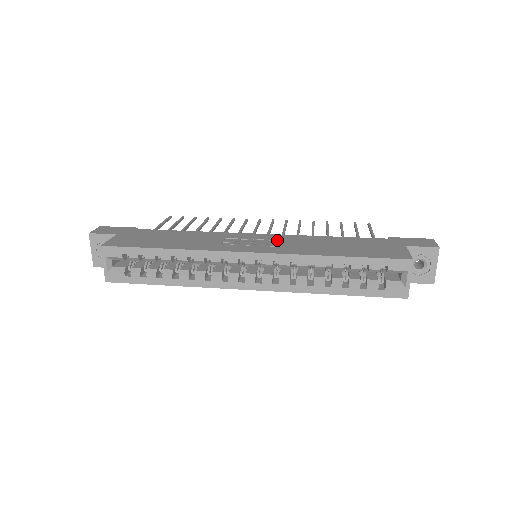
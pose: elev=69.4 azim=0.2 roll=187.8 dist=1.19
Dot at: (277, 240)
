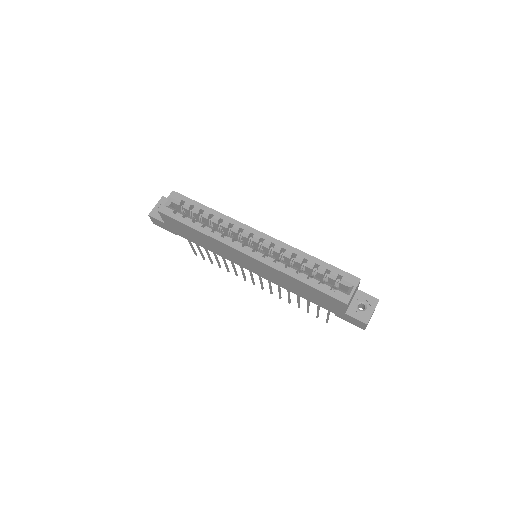
Dot at: occluded
